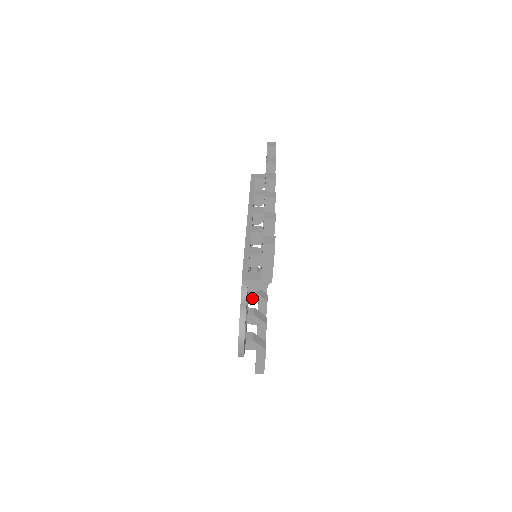
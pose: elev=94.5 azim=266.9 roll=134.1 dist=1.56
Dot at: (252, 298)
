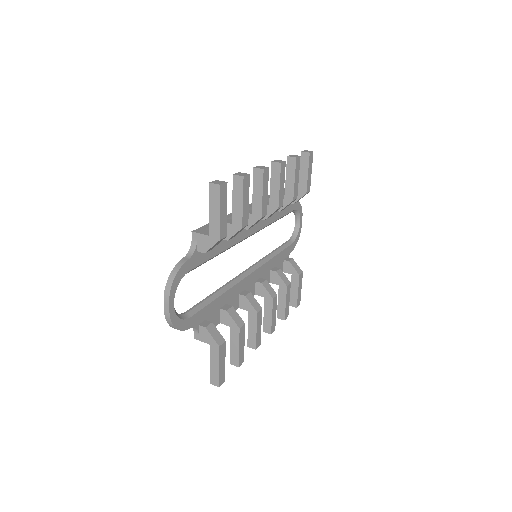
Dot at: (242, 304)
